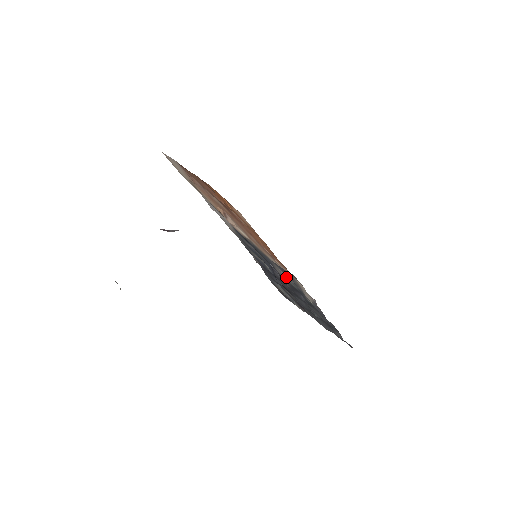
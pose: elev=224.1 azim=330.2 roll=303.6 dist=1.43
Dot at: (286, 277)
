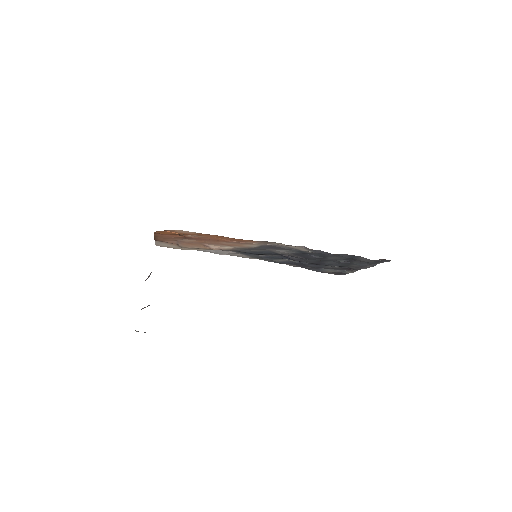
Dot at: (283, 251)
